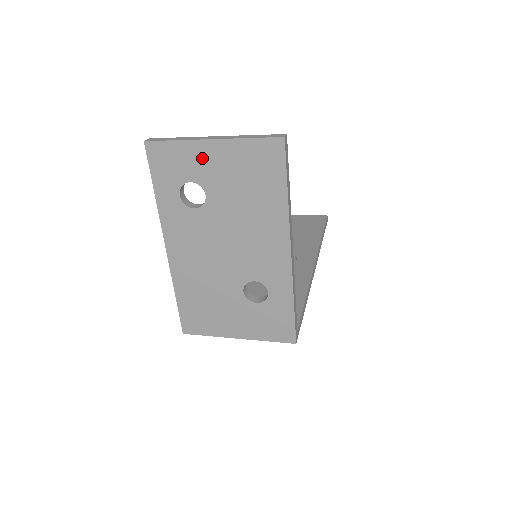
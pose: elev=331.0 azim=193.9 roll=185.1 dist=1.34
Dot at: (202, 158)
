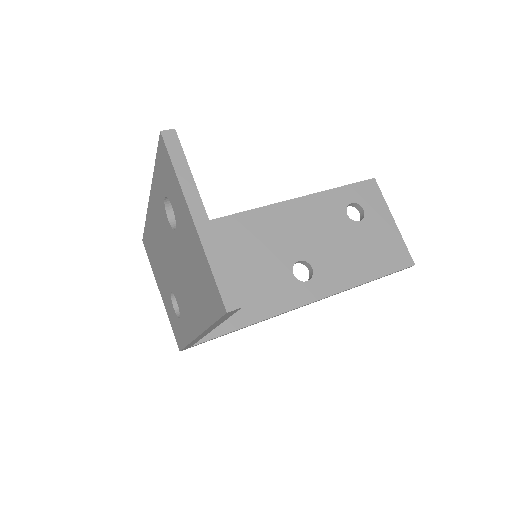
Dot at: (183, 212)
